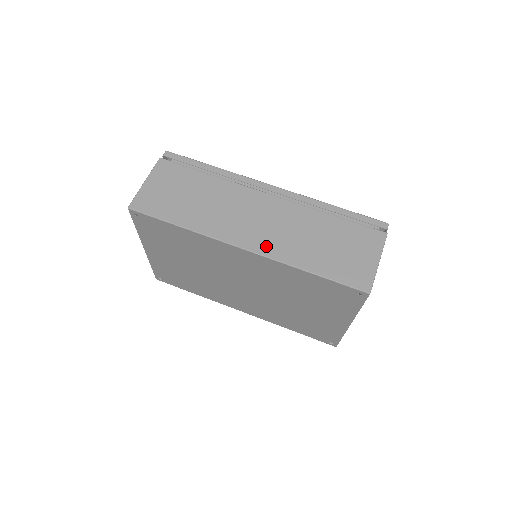
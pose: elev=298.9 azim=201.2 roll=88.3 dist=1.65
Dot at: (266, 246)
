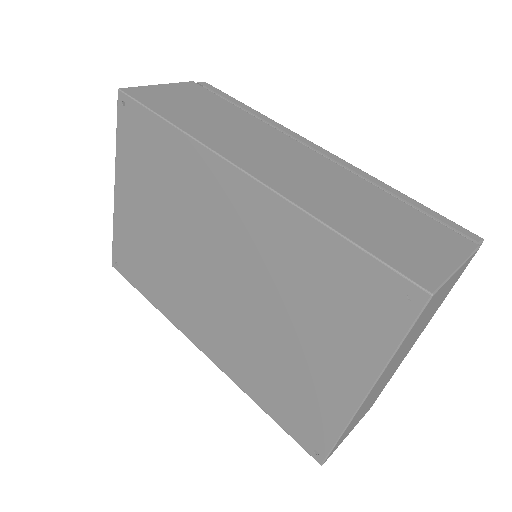
Dot at: (279, 181)
